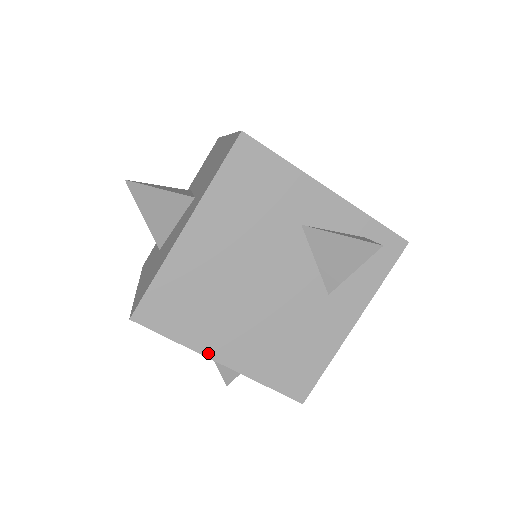
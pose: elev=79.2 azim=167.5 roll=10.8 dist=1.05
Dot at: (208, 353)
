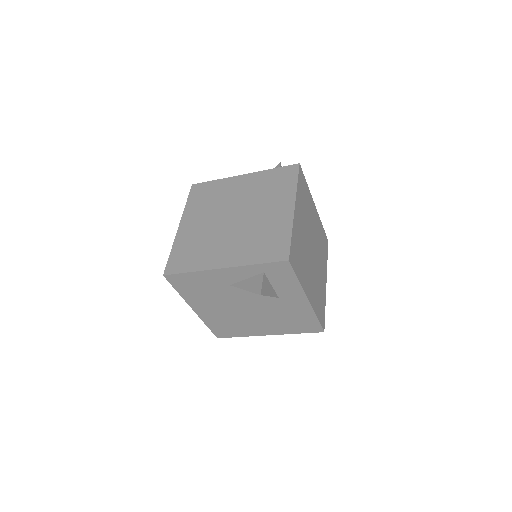
Dot at: (258, 335)
